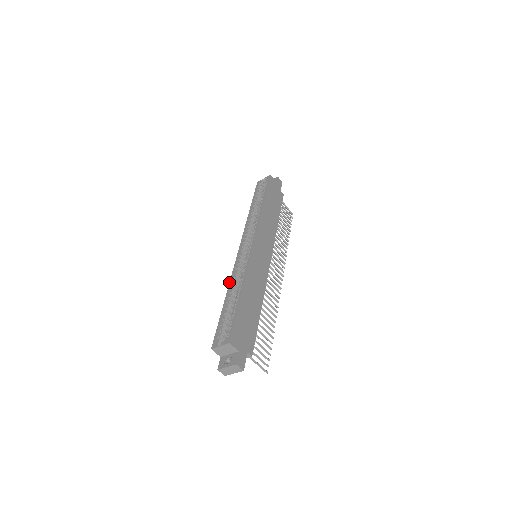
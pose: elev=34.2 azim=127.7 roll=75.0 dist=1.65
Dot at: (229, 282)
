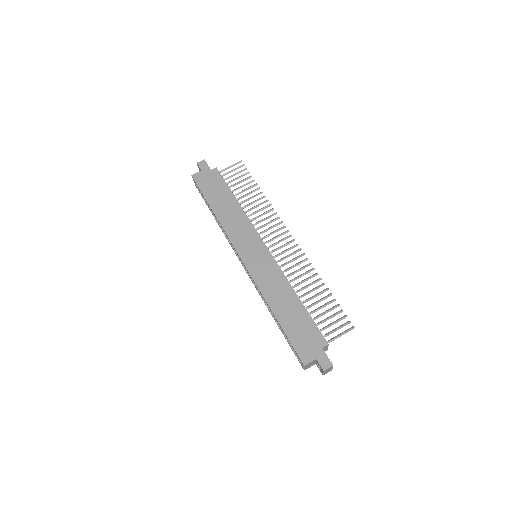
Dot at: occluded
